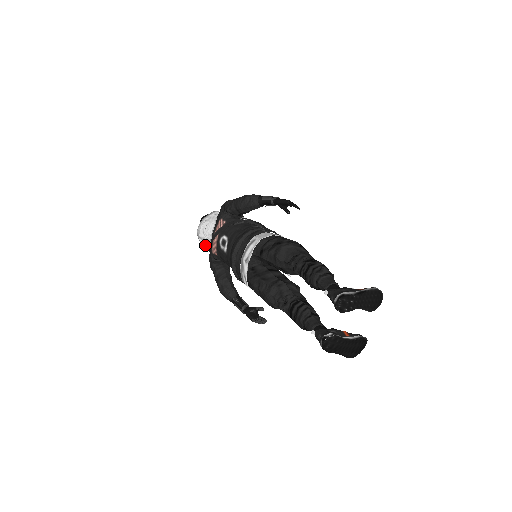
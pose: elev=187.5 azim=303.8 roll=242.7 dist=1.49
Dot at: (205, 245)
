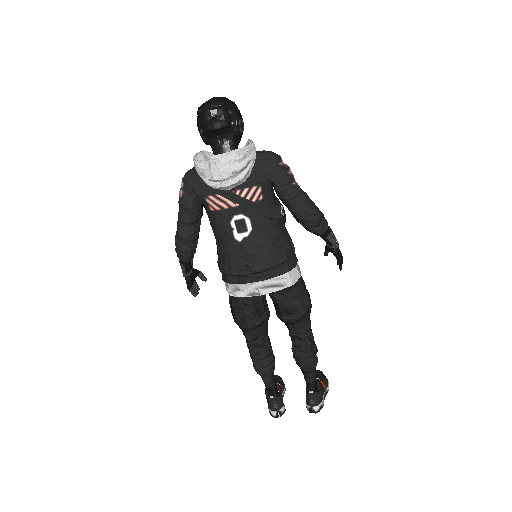
Dot at: (203, 180)
